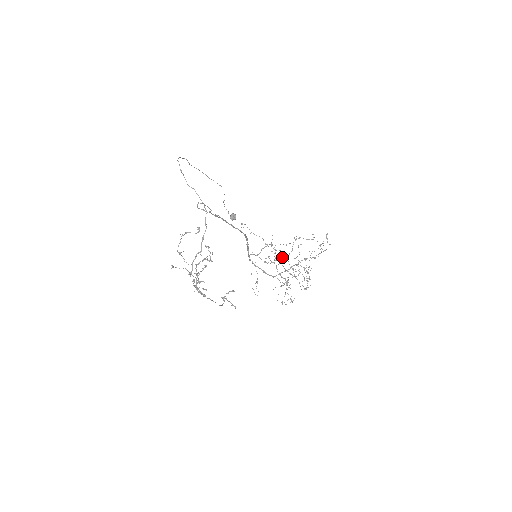
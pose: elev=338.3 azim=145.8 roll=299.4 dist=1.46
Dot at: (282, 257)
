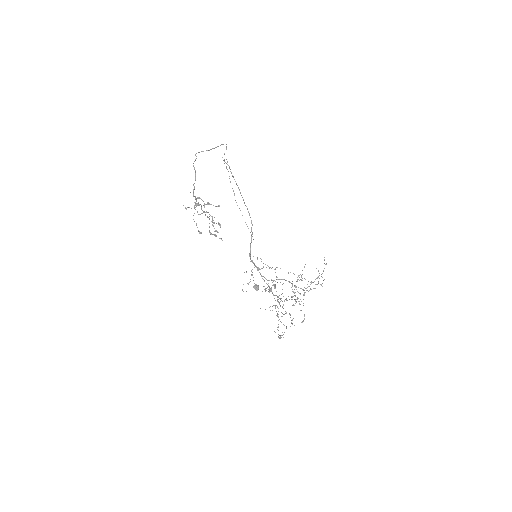
Dot at: occluded
